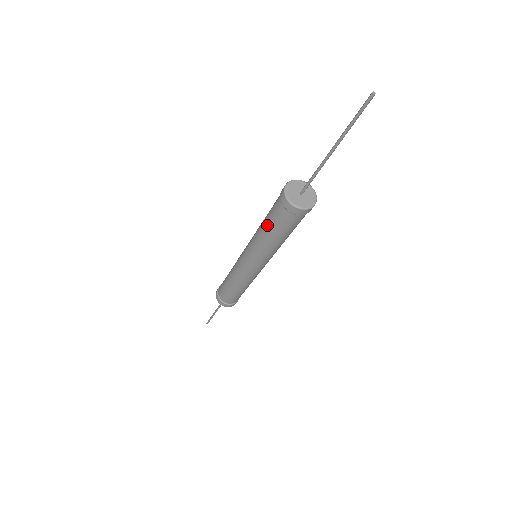
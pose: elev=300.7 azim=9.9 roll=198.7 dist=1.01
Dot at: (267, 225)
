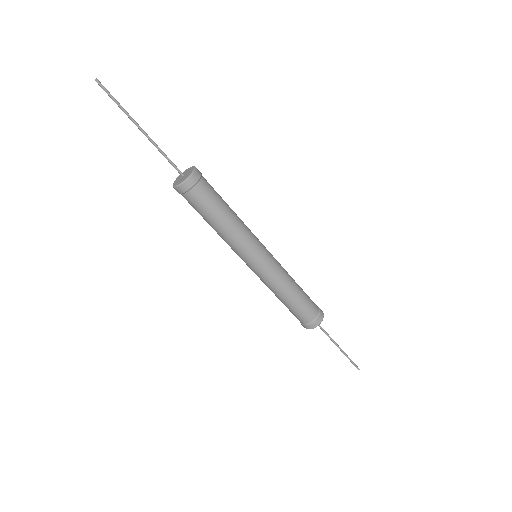
Dot at: occluded
